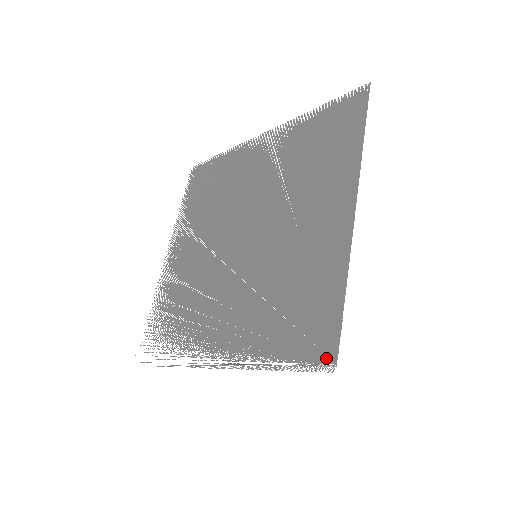
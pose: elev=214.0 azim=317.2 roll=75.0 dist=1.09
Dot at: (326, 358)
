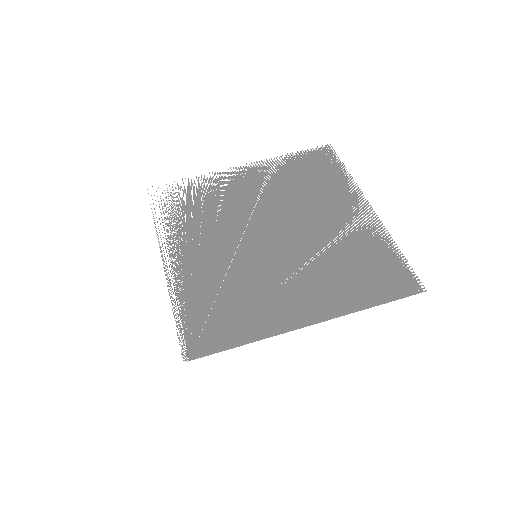
Dot at: (191, 351)
